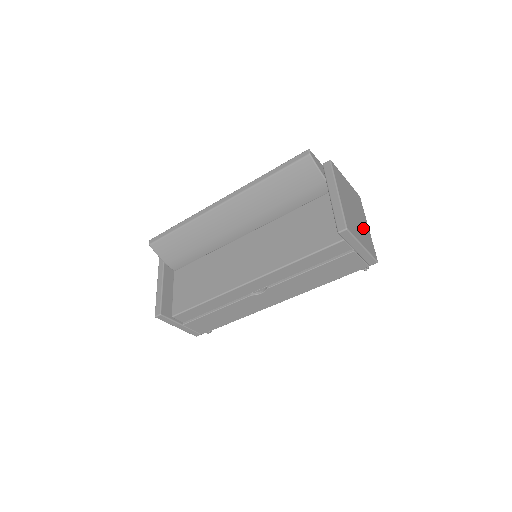
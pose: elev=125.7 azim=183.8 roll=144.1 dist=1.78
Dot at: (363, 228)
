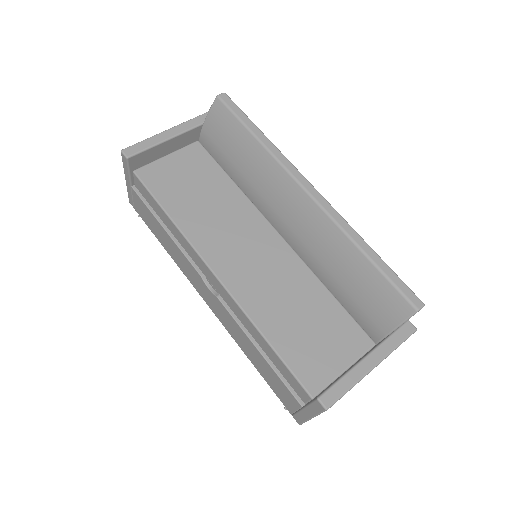
Dot at: occluded
